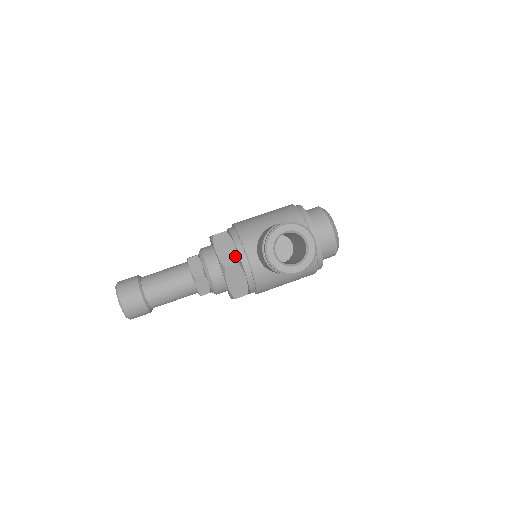
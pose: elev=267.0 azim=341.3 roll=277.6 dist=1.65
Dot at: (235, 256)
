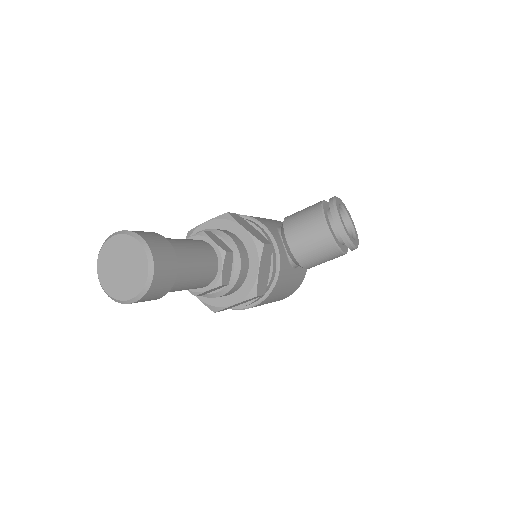
Dot at: (264, 237)
